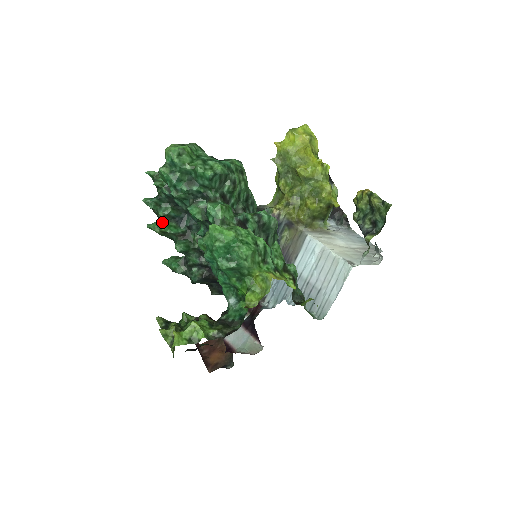
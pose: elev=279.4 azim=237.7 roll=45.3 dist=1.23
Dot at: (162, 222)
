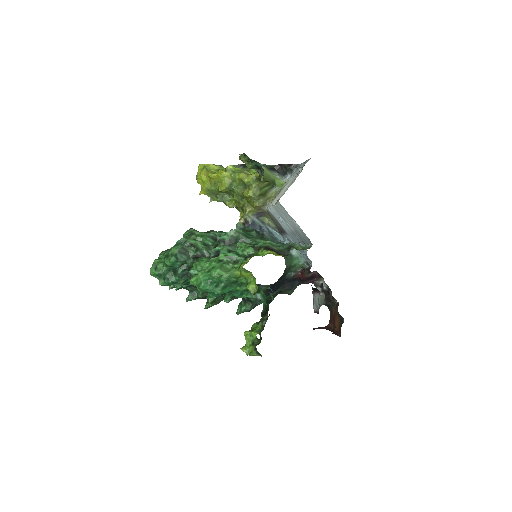
Dot at: (207, 299)
